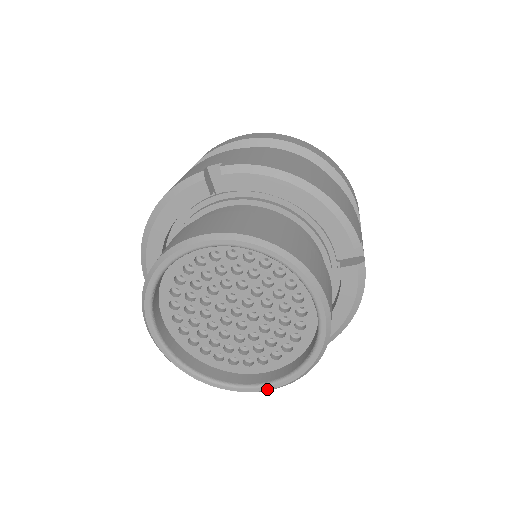
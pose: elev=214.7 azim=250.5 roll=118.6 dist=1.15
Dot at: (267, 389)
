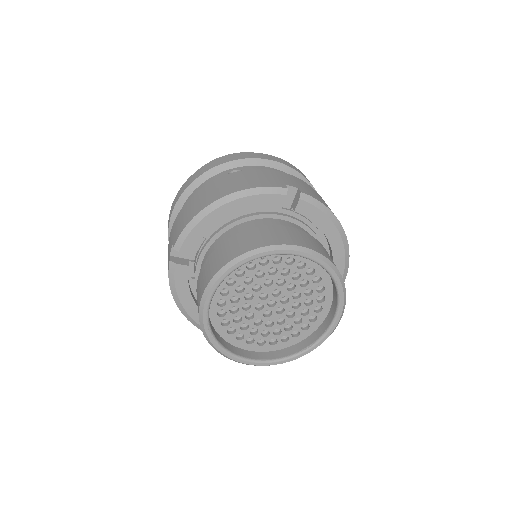
Dot at: (259, 365)
